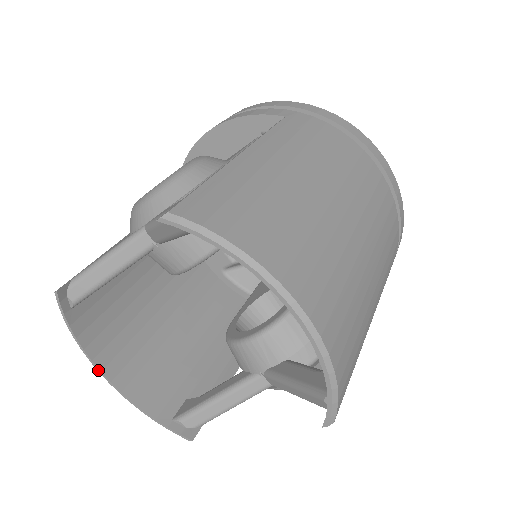
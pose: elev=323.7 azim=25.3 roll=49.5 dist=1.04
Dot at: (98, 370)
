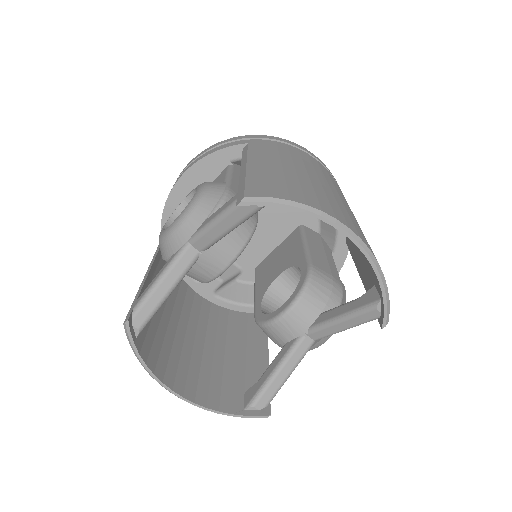
Dot at: (169, 390)
